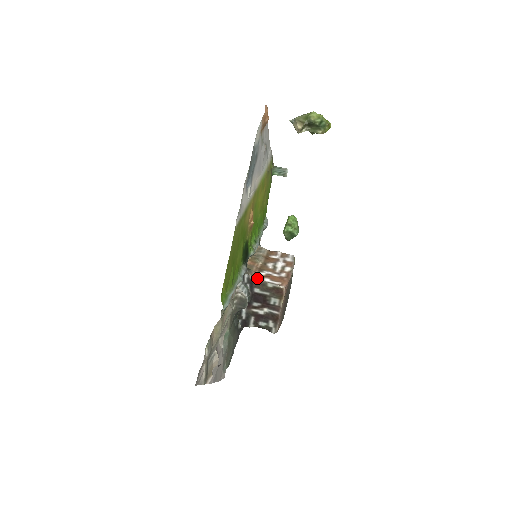
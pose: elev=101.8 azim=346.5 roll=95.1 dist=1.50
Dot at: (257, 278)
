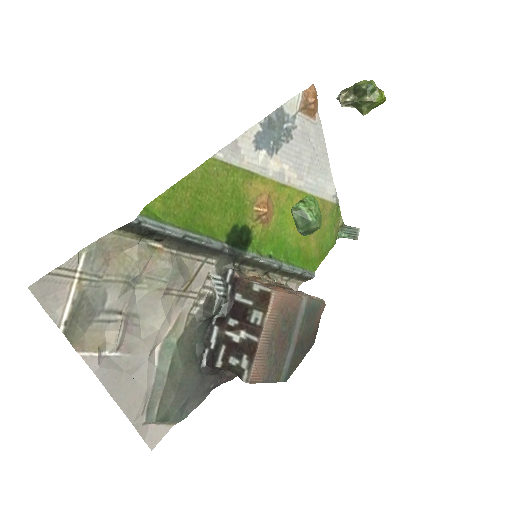
Dot at: (243, 277)
